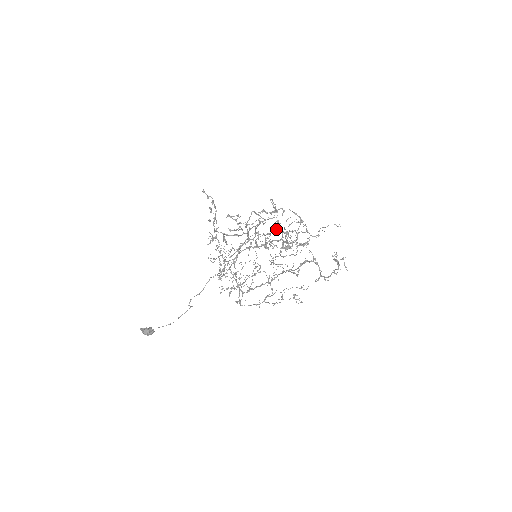
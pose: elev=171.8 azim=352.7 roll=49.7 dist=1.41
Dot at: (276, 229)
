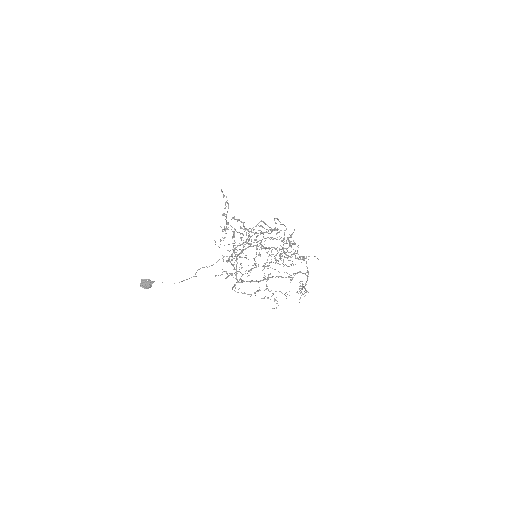
Dot at: occluded
